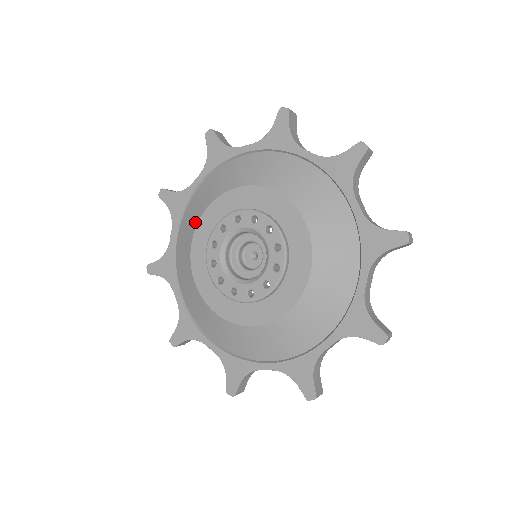
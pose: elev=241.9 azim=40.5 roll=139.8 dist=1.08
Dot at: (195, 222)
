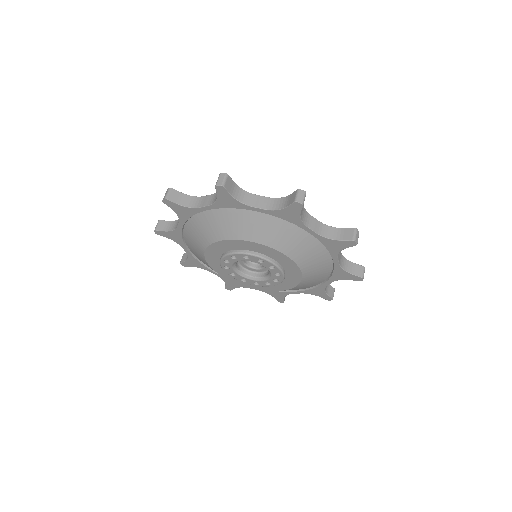
Dot at: (202, 255)
